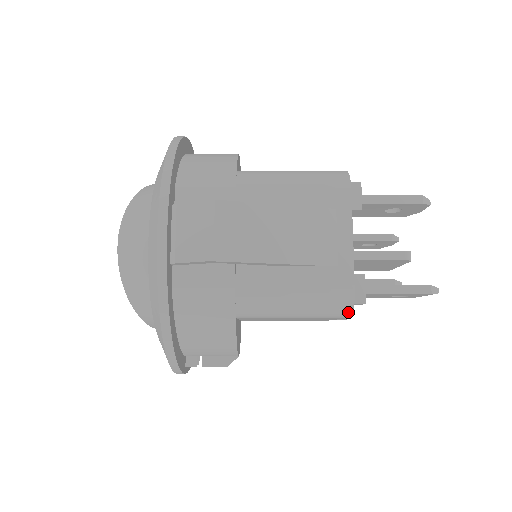
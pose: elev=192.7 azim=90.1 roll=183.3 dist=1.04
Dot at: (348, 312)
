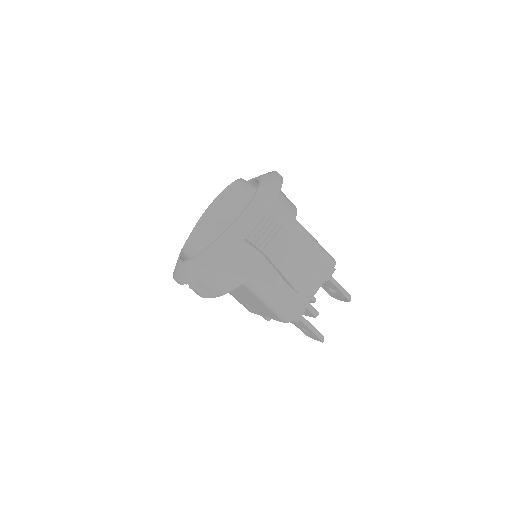
Dot at: (289, 320)
